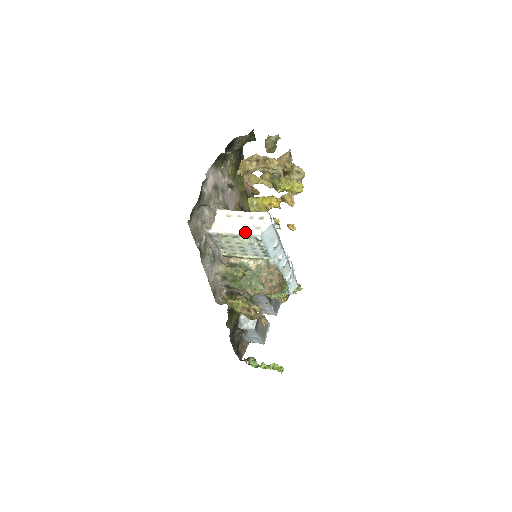
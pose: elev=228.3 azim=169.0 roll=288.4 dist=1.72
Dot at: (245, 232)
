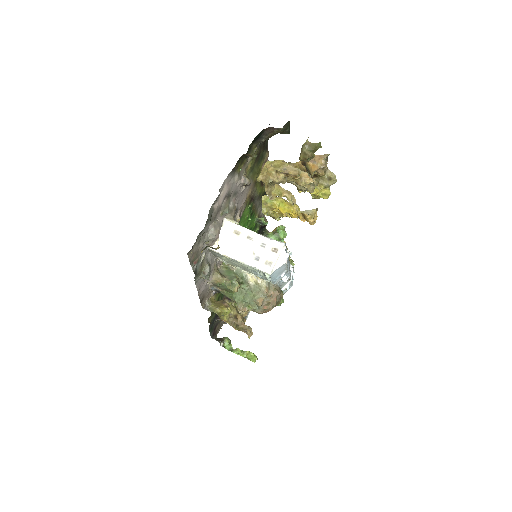
Dot at: (252, 264)
